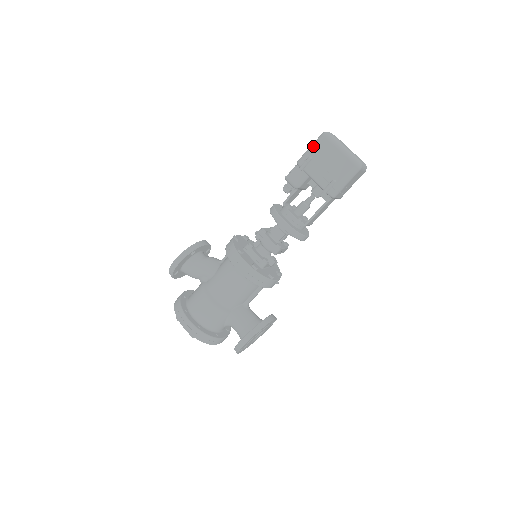
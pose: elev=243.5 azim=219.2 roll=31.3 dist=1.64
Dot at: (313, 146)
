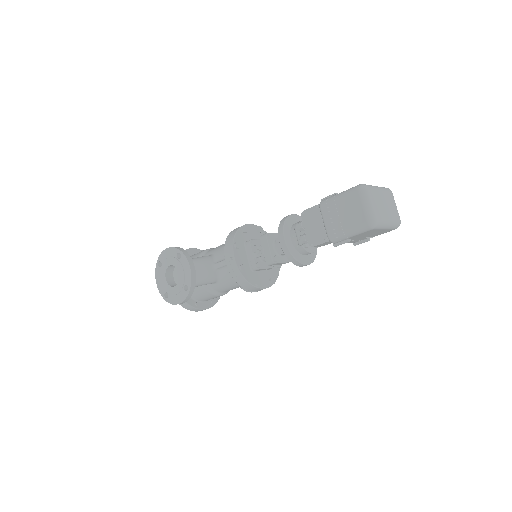
Dot at: (355, 234)
